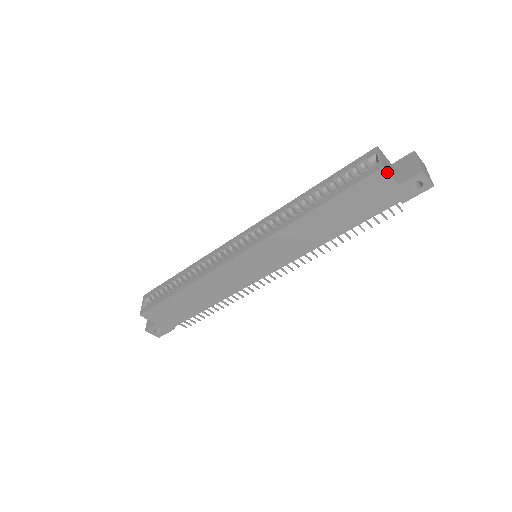
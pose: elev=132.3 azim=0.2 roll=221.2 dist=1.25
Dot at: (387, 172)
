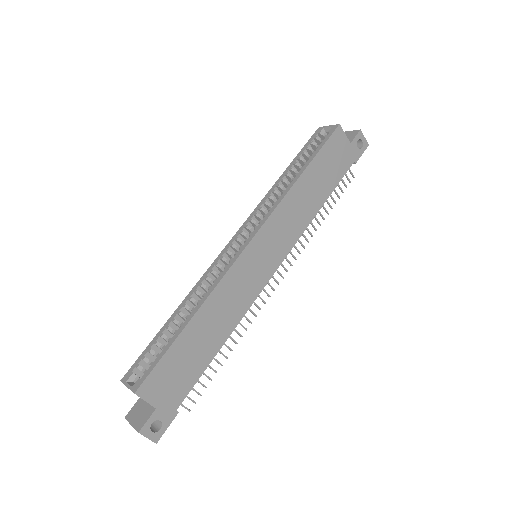
Dot at: (342, 130)
